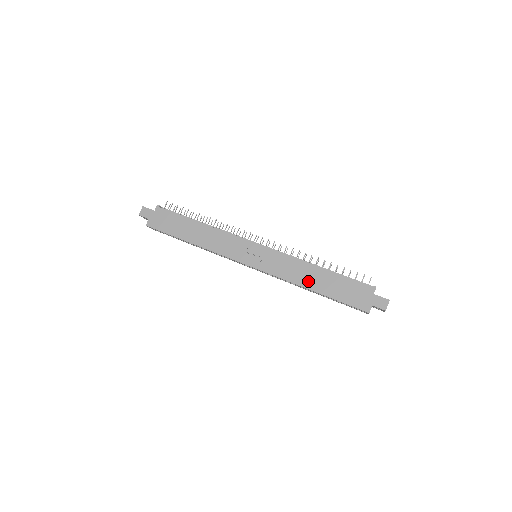
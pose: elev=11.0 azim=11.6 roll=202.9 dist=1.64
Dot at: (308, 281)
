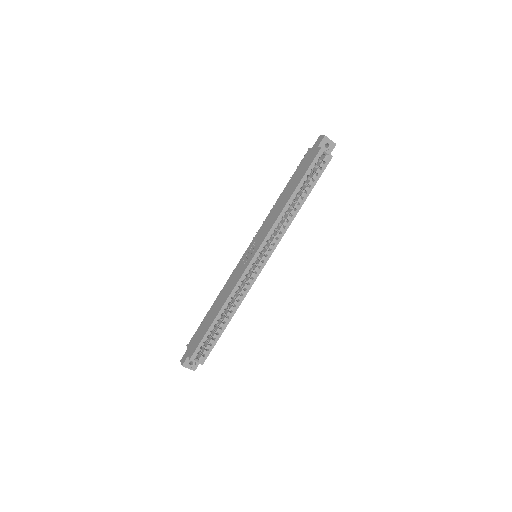
Dot at: (283, 203)
